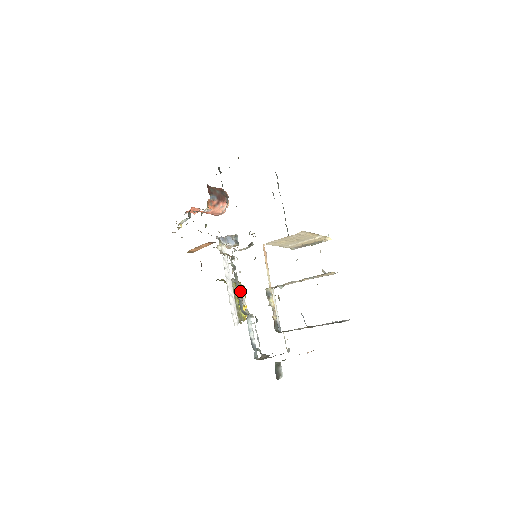
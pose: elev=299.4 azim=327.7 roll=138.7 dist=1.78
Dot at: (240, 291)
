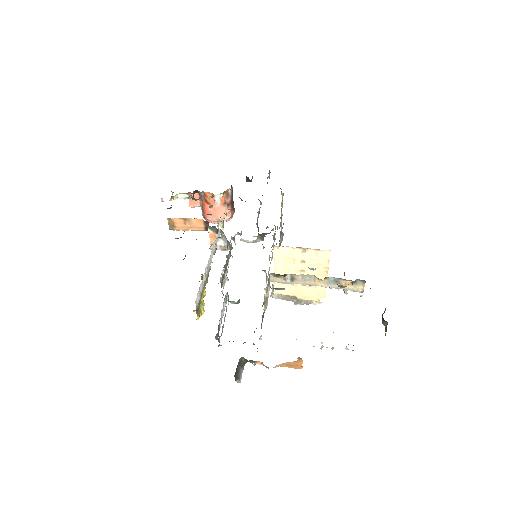
Dot at: occluded
